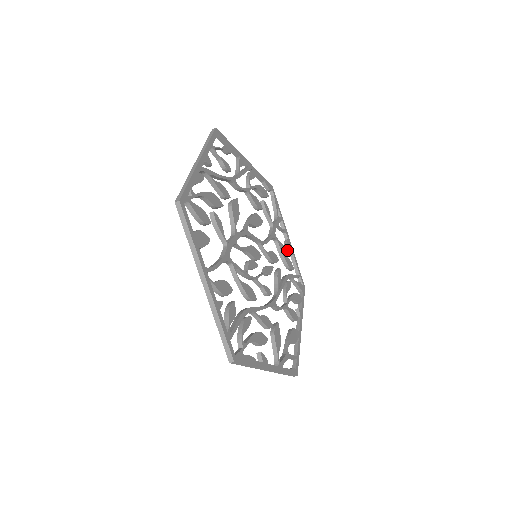
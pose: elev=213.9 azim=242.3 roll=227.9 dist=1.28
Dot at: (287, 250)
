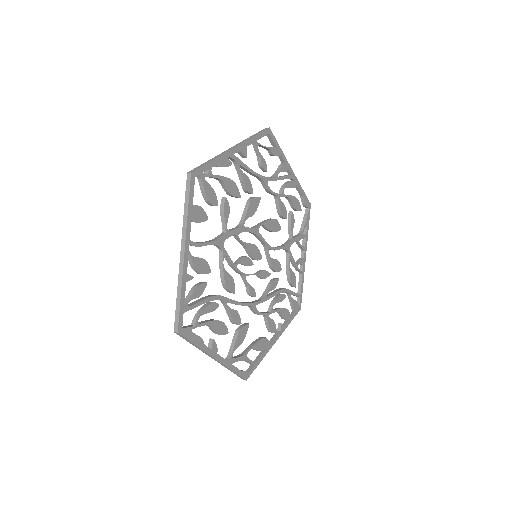
Dot at: (297, 267)
